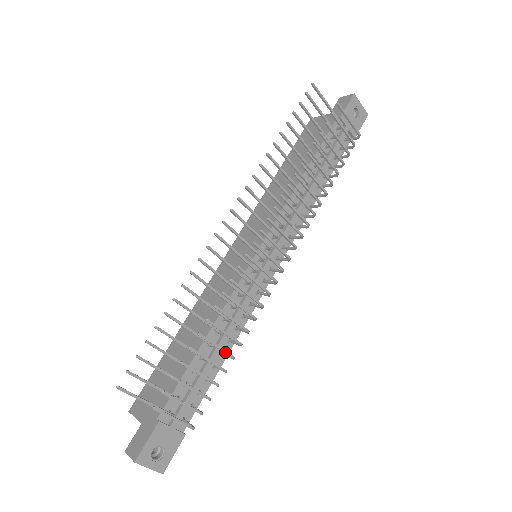
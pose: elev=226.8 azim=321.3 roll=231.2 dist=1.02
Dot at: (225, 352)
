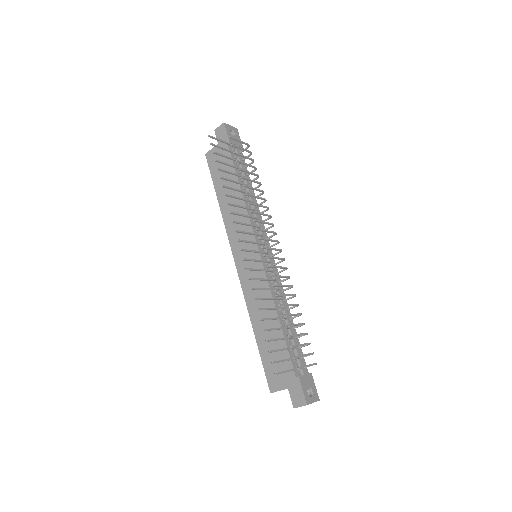
Dot at: (297, 314)
